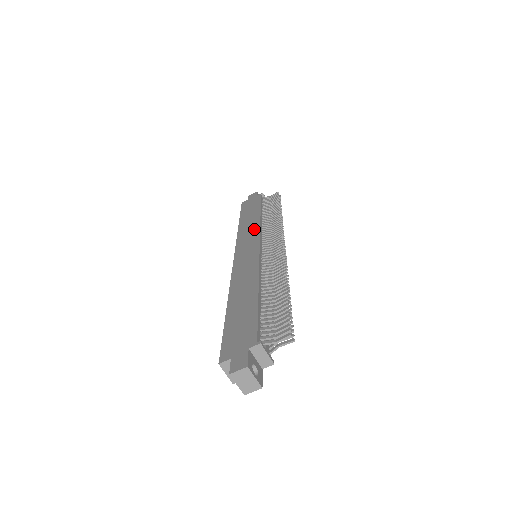
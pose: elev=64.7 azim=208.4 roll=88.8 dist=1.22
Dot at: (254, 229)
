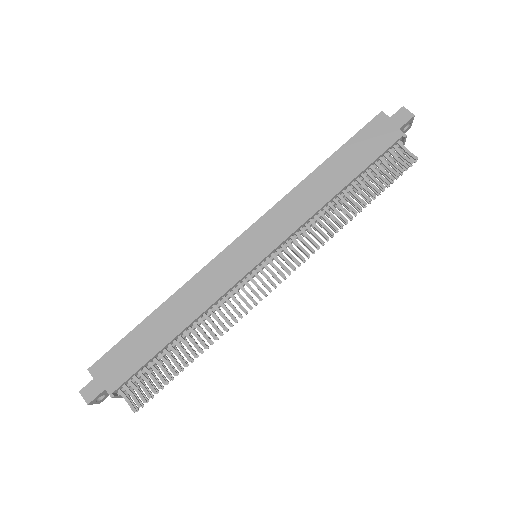
Dot at: (297, 218)
